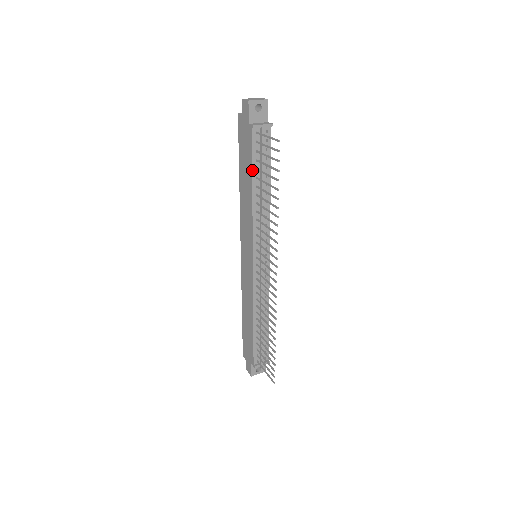
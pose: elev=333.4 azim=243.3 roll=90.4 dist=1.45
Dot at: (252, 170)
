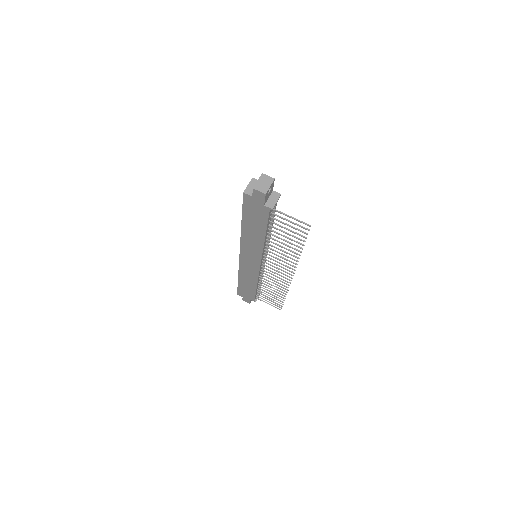
Dot at: (266, 228)
